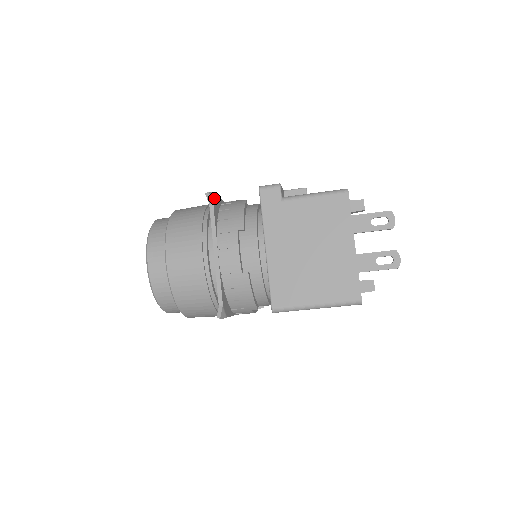
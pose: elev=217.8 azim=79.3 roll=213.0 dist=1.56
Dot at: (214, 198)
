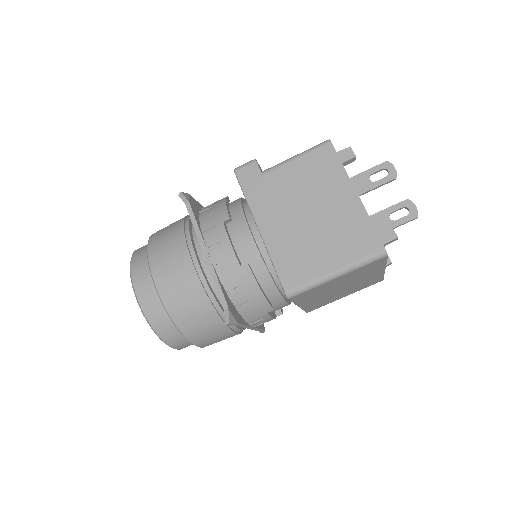
Dot at: (189, 198)
